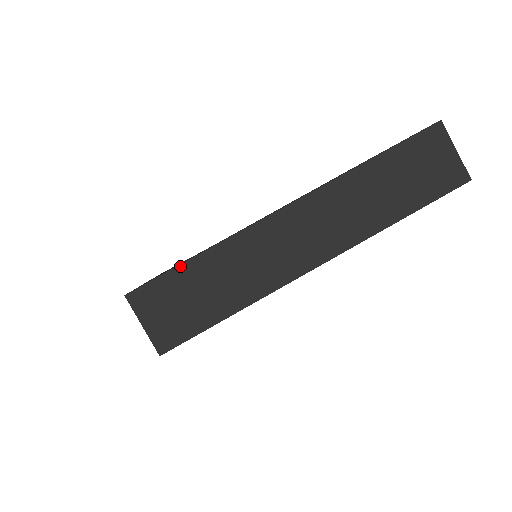
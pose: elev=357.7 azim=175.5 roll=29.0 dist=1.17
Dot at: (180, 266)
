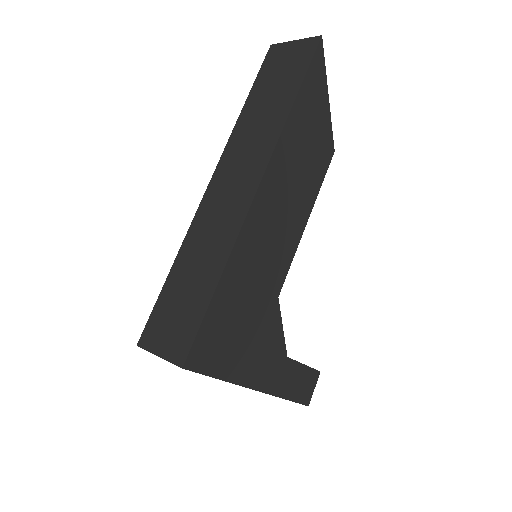
Dot at: (163, 288)
